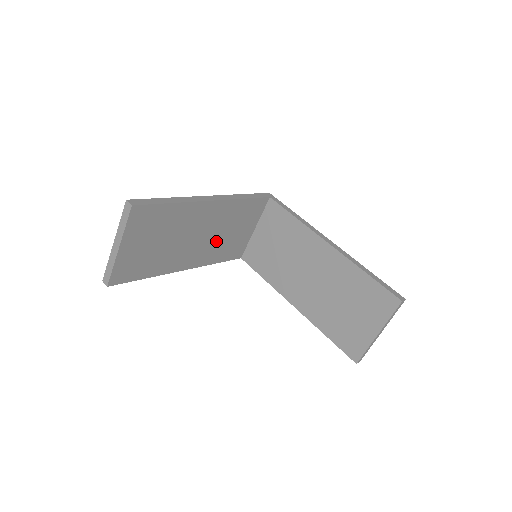
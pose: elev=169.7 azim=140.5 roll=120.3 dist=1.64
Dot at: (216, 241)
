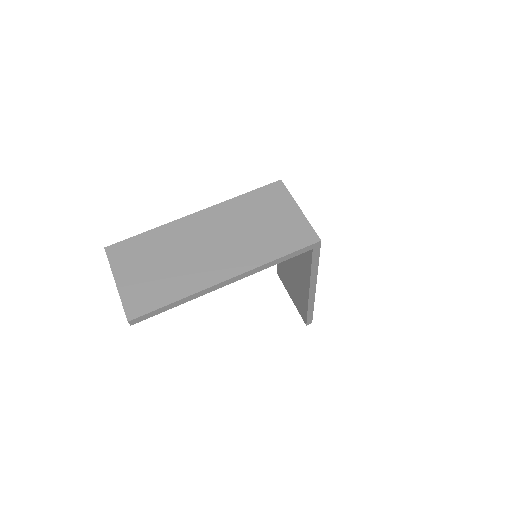
Dot at: occluded
